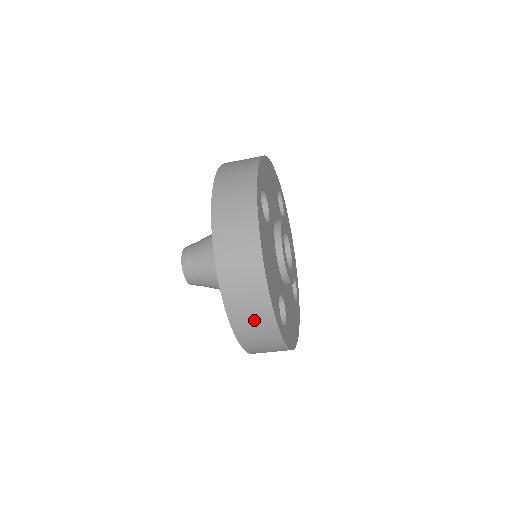
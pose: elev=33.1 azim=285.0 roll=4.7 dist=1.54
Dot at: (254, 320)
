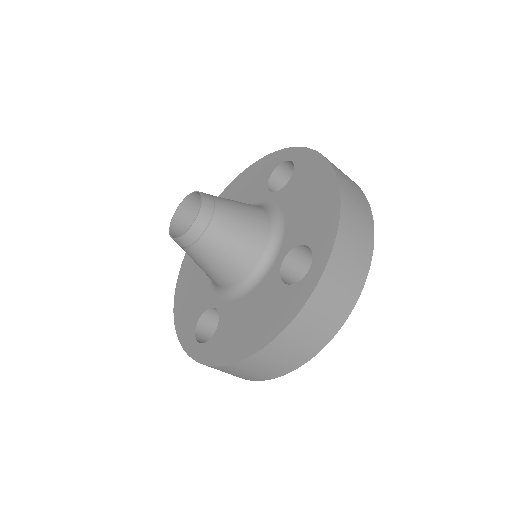
Dot at: (233, 374)
